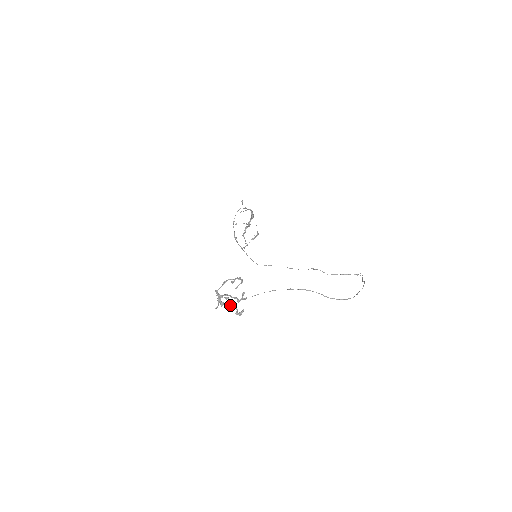
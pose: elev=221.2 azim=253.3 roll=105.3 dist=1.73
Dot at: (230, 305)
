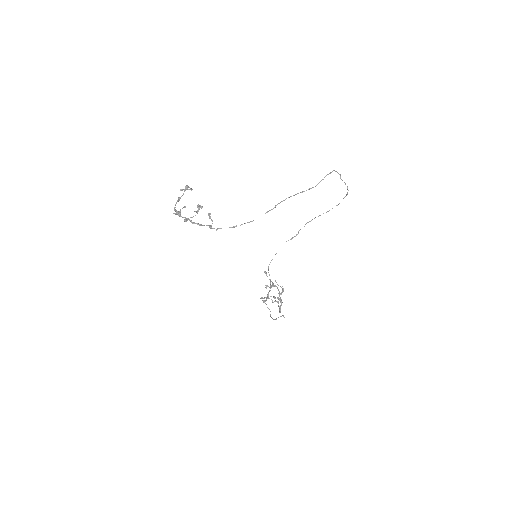
Dot at: occluded
